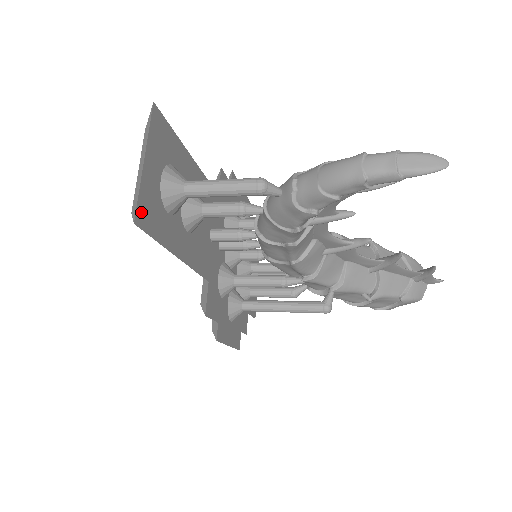
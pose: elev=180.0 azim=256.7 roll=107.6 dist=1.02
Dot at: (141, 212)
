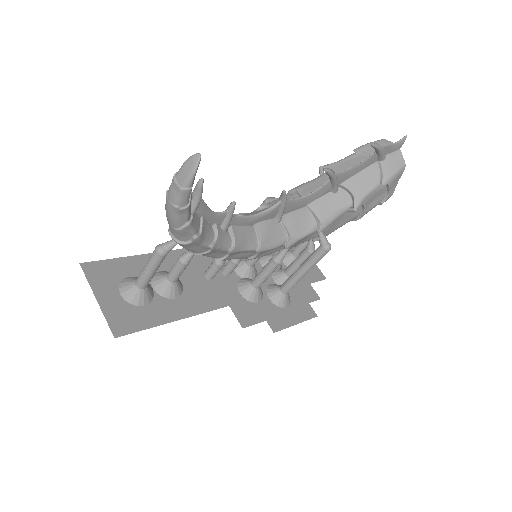
Dot at: (116, 327)
